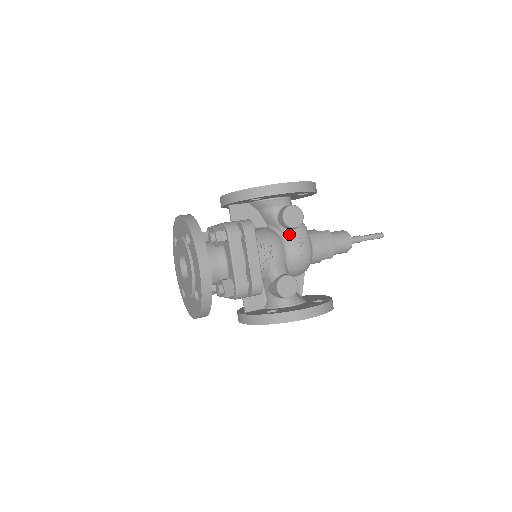
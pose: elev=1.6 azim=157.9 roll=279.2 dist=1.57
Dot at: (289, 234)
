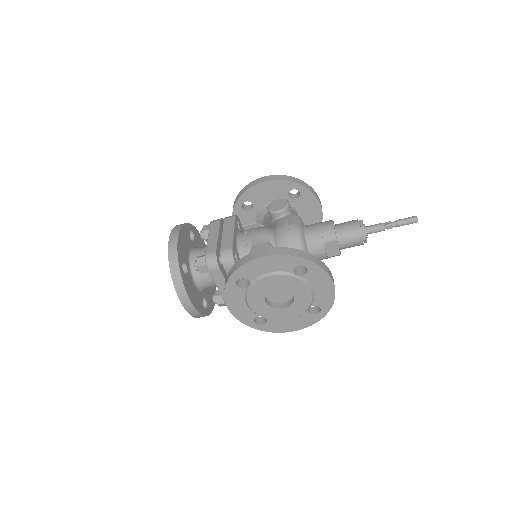
Dot at: (277, 222)
